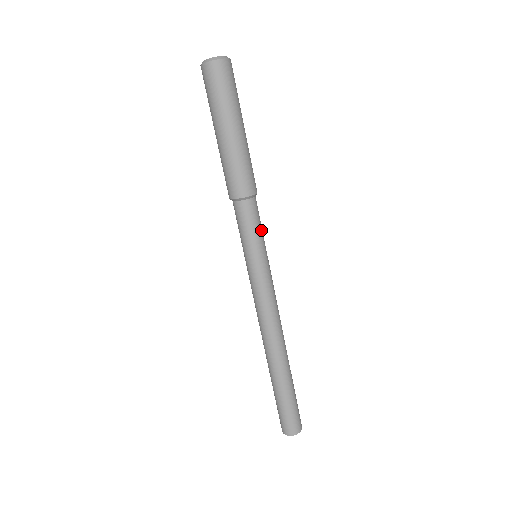
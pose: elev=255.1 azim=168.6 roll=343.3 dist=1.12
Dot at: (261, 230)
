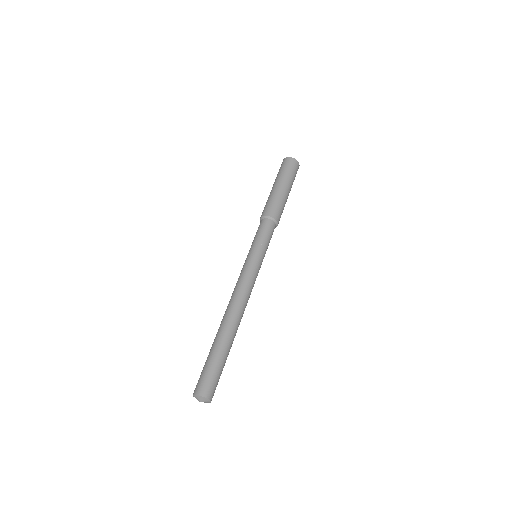
Dot at: occluded
